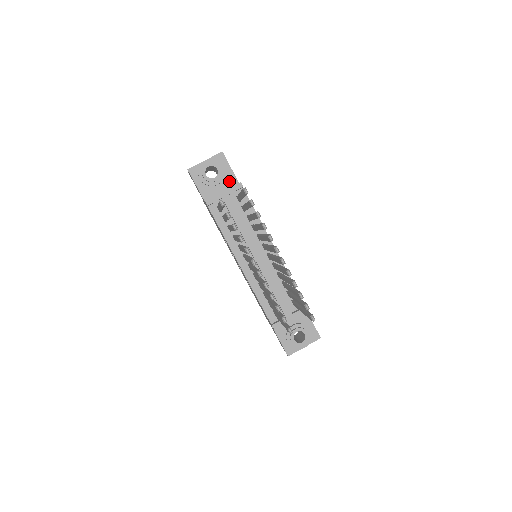
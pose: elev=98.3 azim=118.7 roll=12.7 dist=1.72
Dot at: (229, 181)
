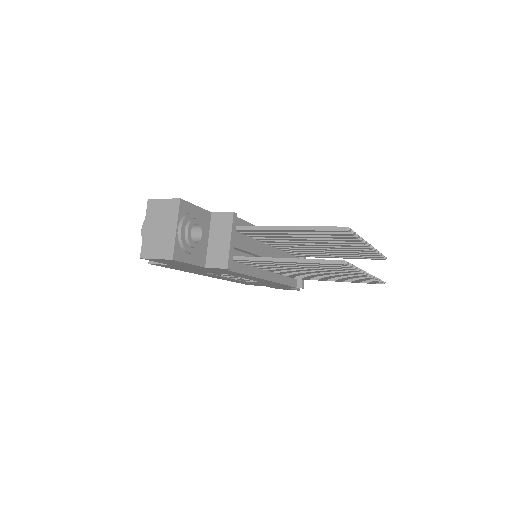
Dot at: (204, 221)
